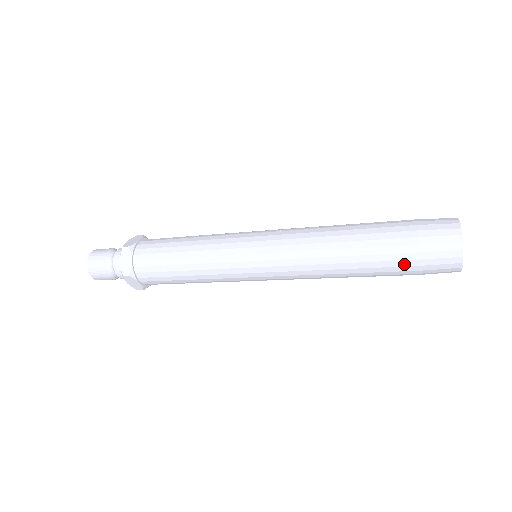
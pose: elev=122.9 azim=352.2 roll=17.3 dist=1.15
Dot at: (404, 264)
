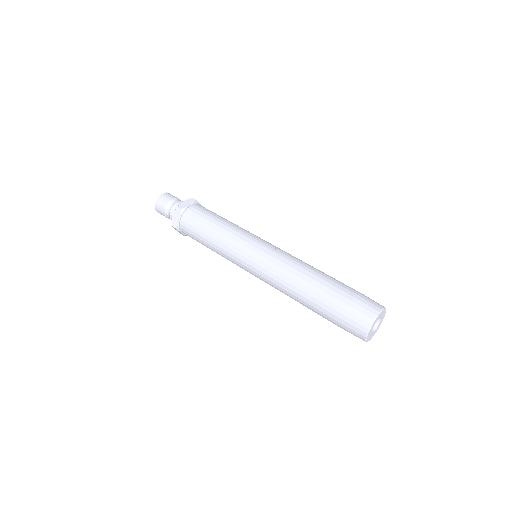
Dot at: (332, 320)
